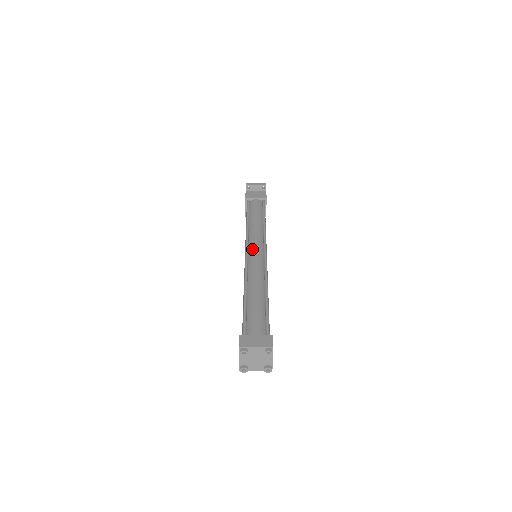
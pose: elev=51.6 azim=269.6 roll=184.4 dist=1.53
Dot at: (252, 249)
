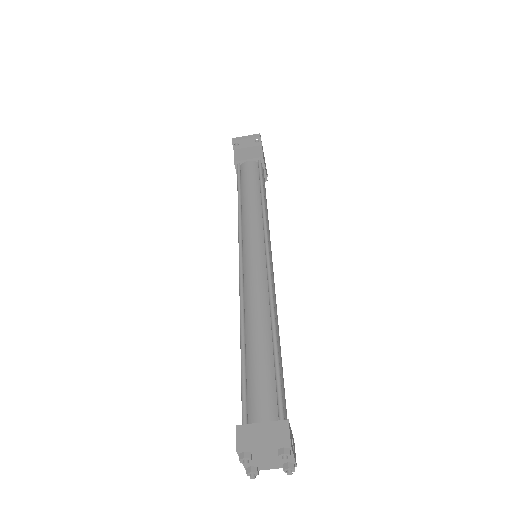
Dot at: (248, 250)
